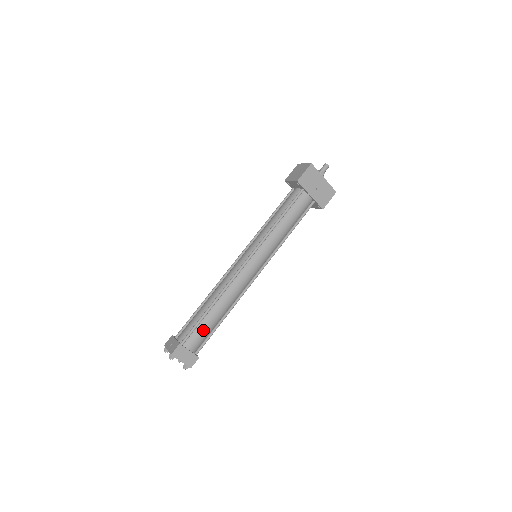
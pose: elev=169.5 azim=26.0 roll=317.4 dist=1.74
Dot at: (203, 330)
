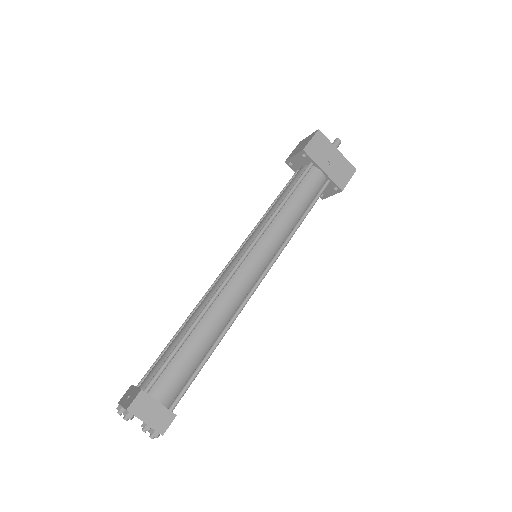
Dot at: (181, 367)
